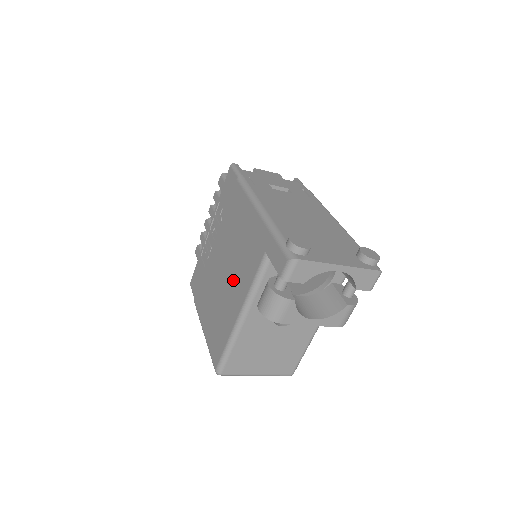
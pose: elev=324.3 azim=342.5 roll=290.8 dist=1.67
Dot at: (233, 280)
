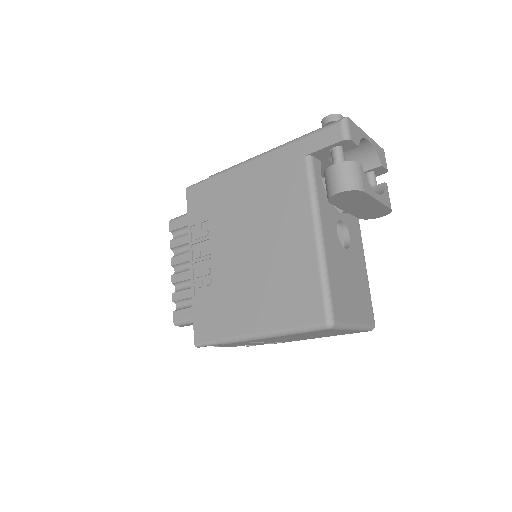
Dot at: (277, 228)
